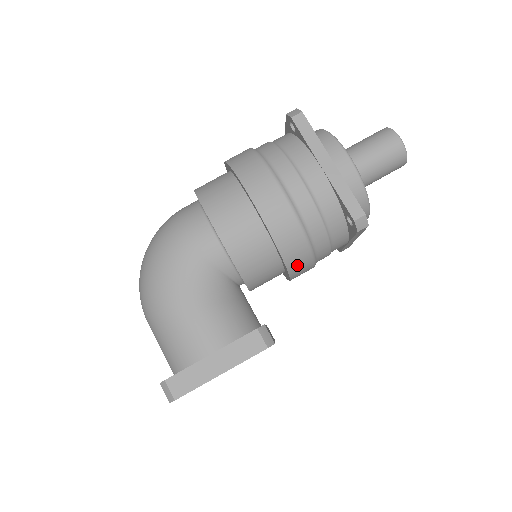
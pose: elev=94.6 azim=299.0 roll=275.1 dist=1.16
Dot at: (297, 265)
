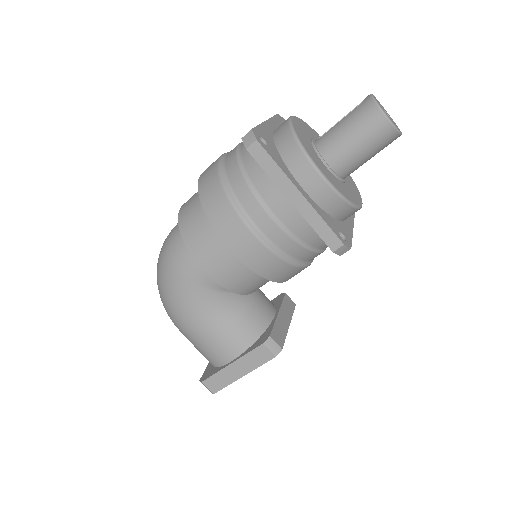
Dot at: (291, 276)
